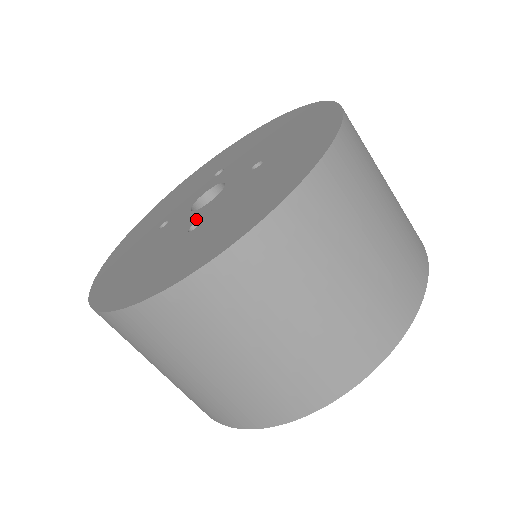
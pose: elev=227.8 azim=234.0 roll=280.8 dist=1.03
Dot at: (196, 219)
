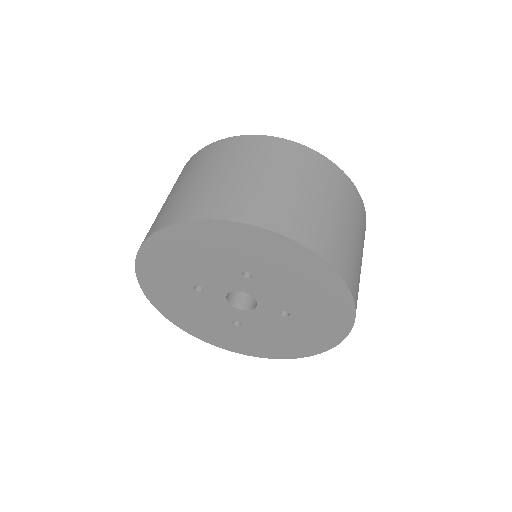
Dot at: occluded
